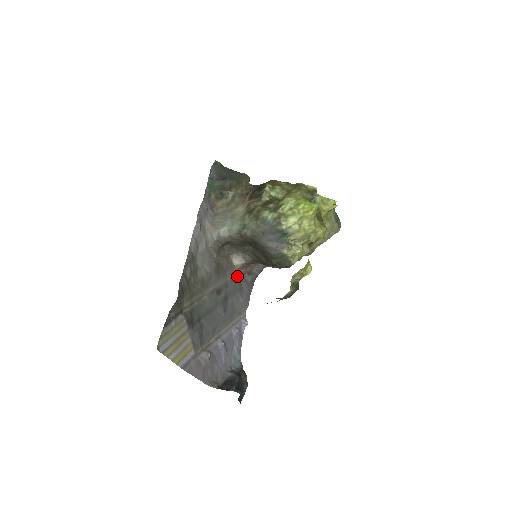
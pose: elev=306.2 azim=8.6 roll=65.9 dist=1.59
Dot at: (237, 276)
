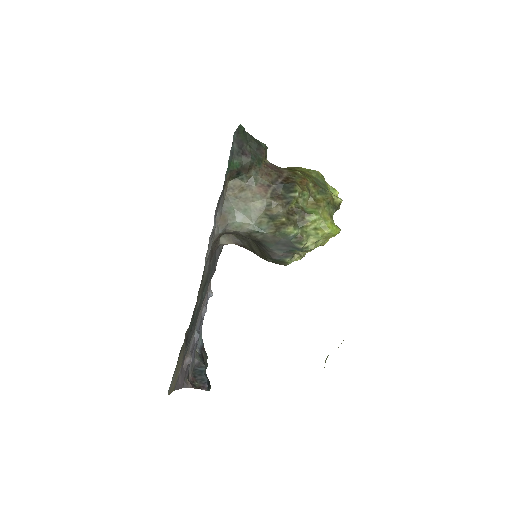
Dot at: occluded
